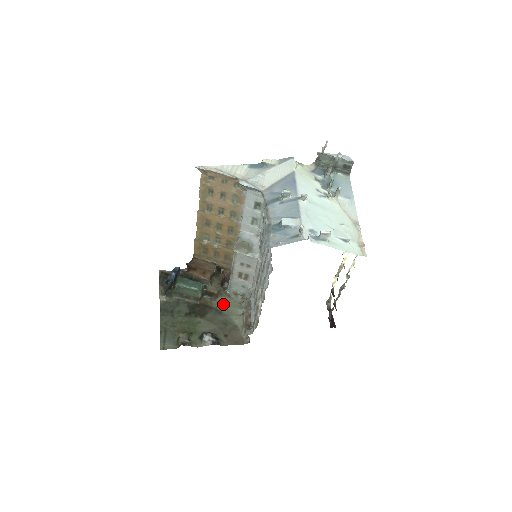
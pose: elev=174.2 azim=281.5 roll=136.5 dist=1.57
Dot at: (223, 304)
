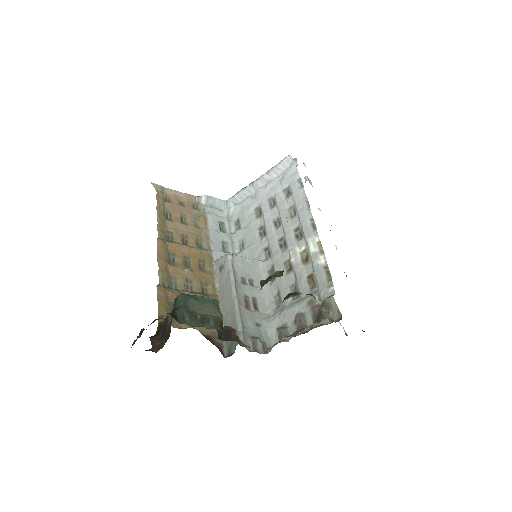
Dot at: occluded
